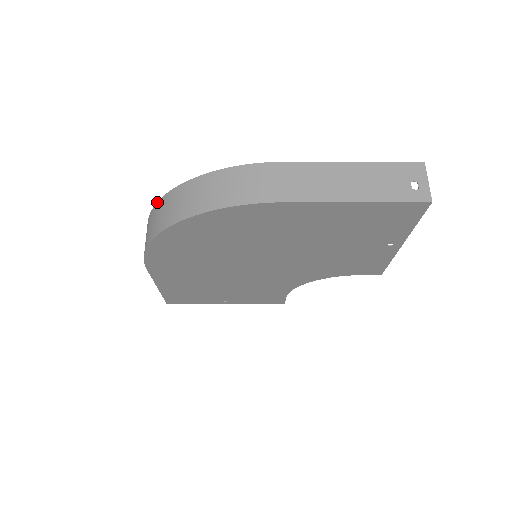
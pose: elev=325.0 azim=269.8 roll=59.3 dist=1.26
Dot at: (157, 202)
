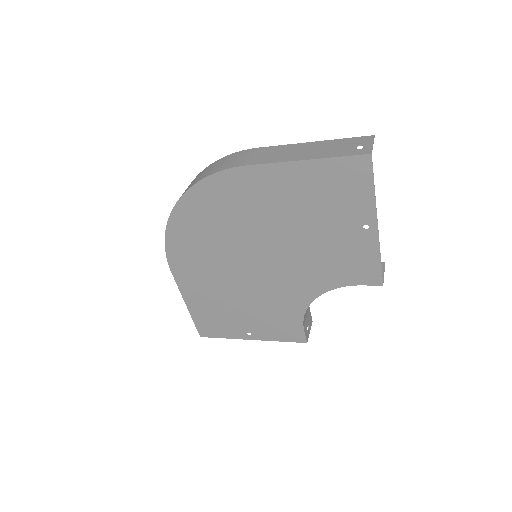
Dot at: occluded
